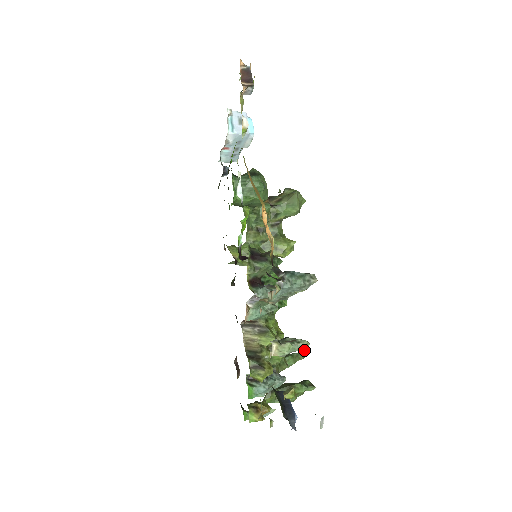
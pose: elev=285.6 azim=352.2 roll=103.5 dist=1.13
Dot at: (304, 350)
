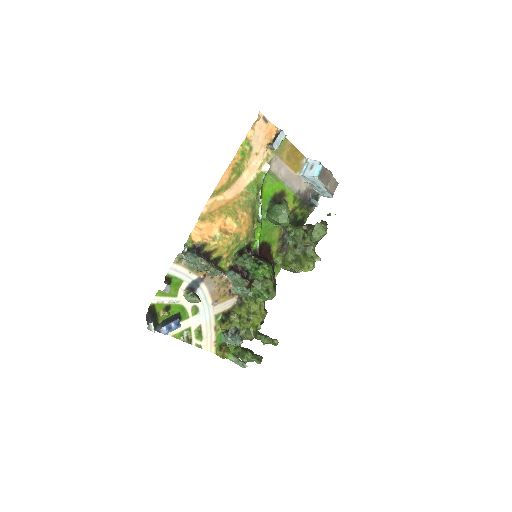
Dot at: (276, 339)
